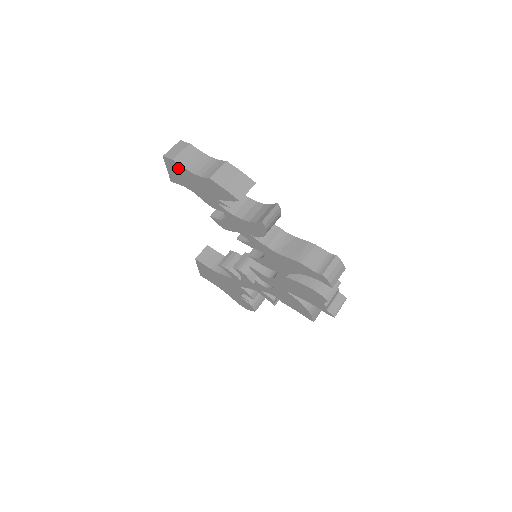
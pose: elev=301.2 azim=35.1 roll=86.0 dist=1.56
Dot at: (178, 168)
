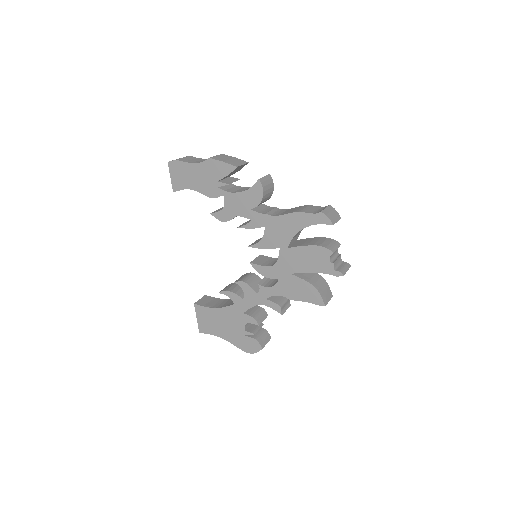
Dot at: (181, 167)
